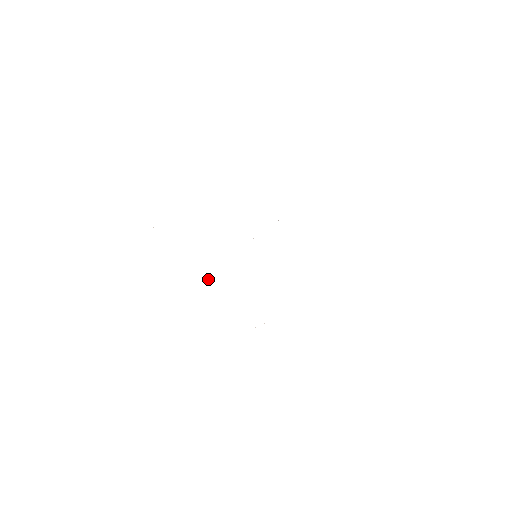
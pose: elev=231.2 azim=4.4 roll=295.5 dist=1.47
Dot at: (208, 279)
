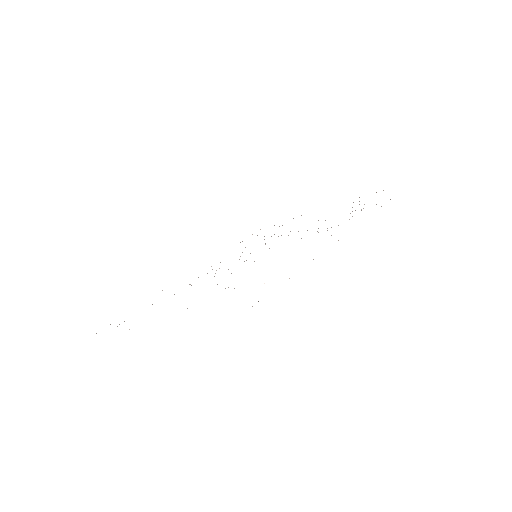
Dot at: occluded
